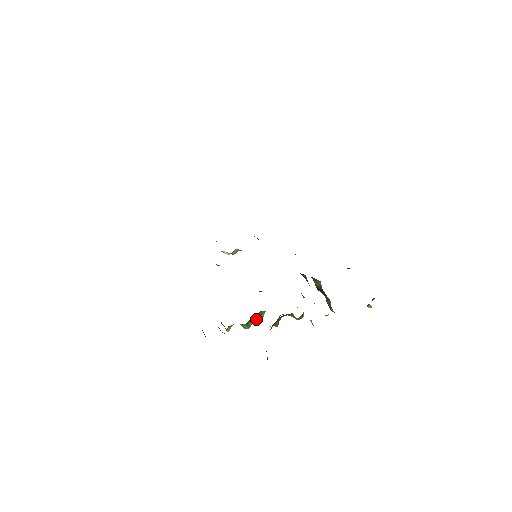
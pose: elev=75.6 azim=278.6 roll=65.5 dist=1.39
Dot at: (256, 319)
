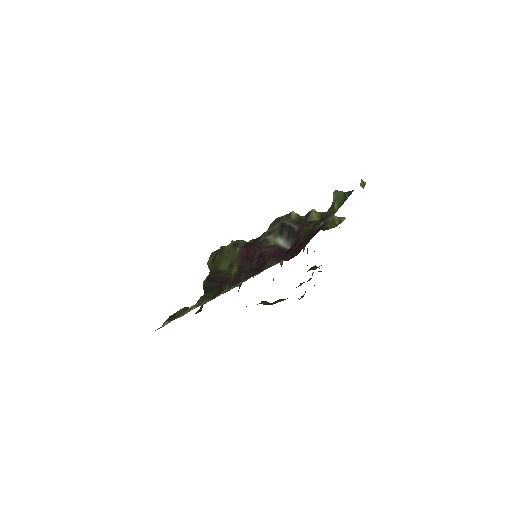
Dot at: occluded
